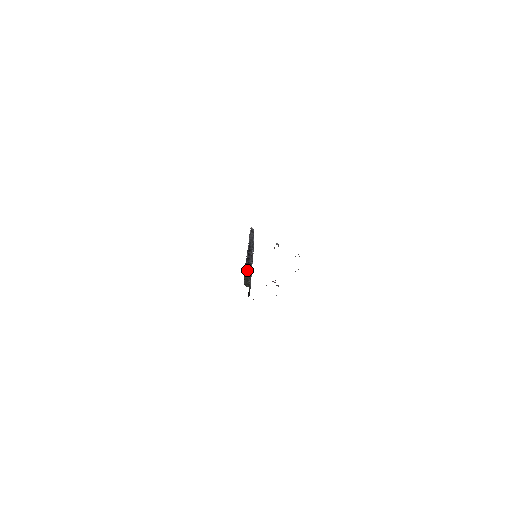
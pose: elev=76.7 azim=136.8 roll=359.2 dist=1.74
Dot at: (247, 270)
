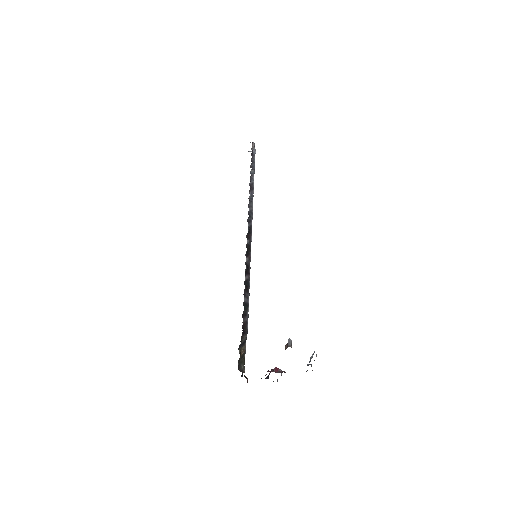
Dot at: (244, 337)
